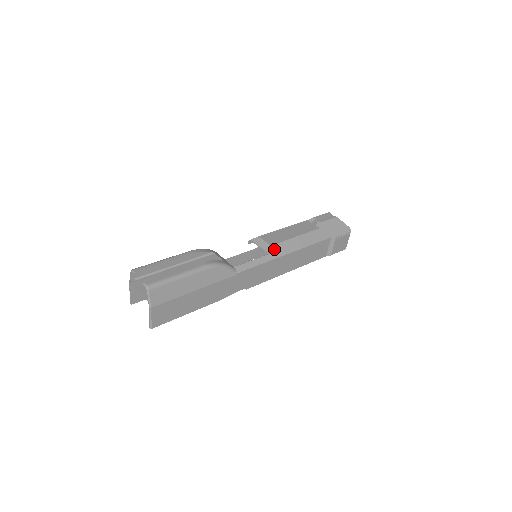
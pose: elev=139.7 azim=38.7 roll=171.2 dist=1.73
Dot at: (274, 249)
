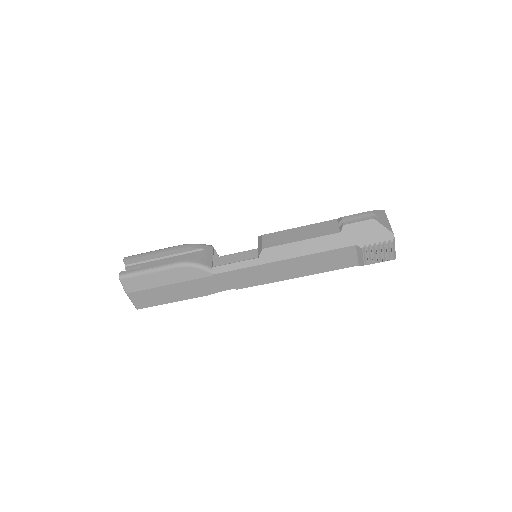
Dot at: (266, 253)
